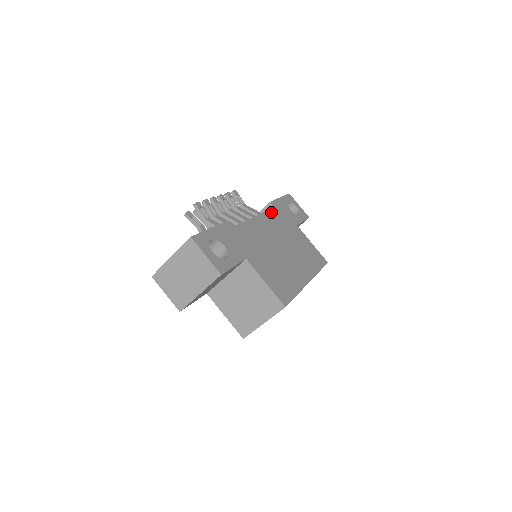
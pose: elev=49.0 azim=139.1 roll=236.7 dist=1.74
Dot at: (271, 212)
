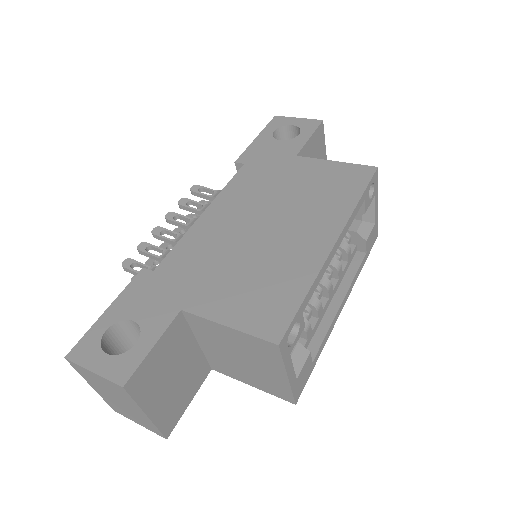
Dot at: (237, 178)
